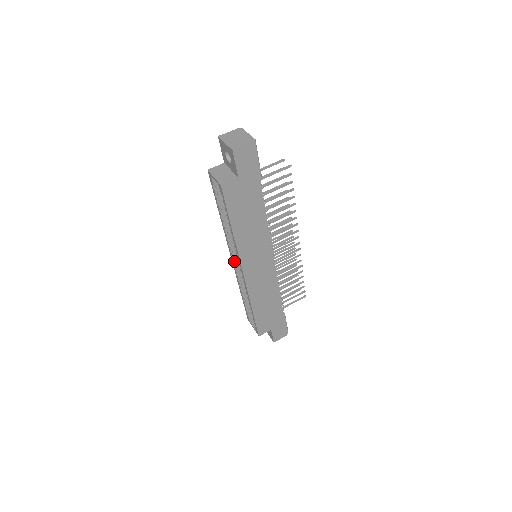
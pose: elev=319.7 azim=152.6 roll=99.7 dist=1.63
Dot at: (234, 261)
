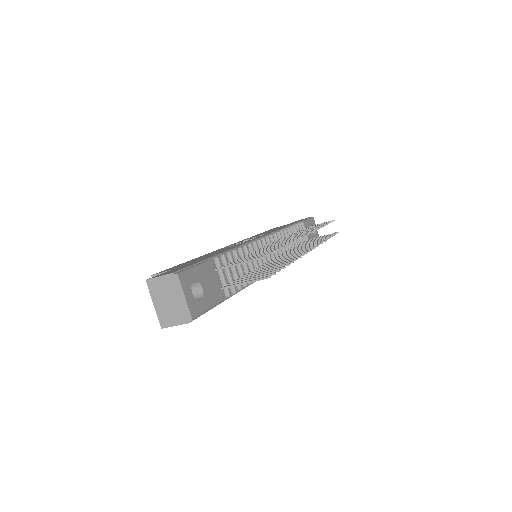
Dot at: occluded
